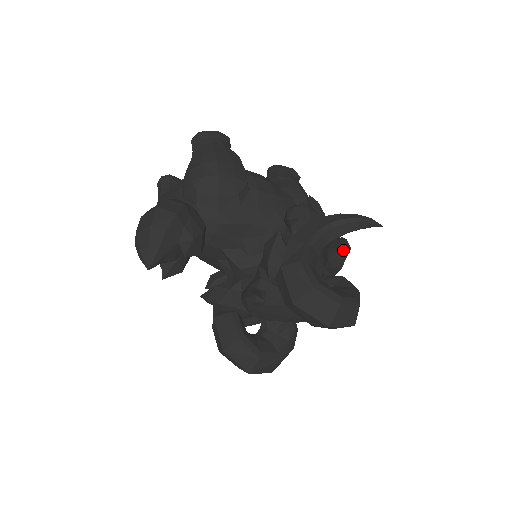
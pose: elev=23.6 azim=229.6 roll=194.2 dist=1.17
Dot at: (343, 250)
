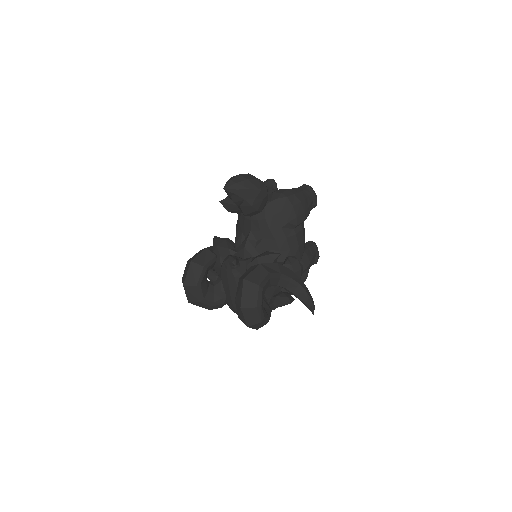
Dot at: (288, 300)
